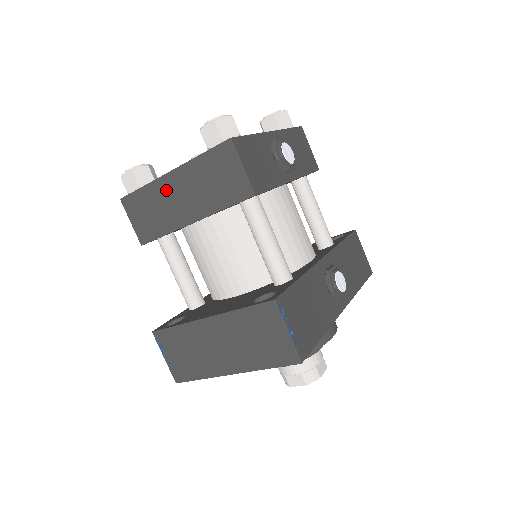
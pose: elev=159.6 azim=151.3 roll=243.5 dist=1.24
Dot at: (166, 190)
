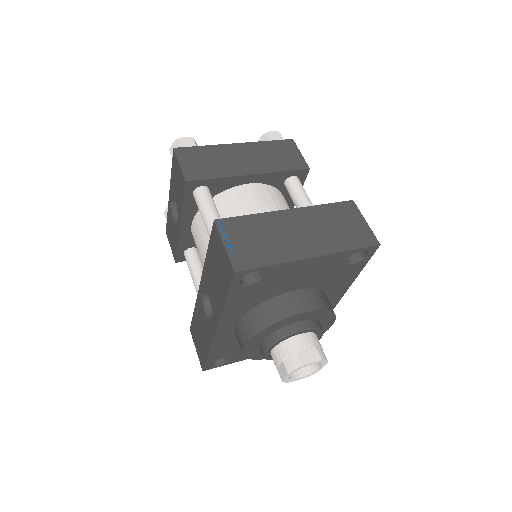
Dot at: (230, 152)
